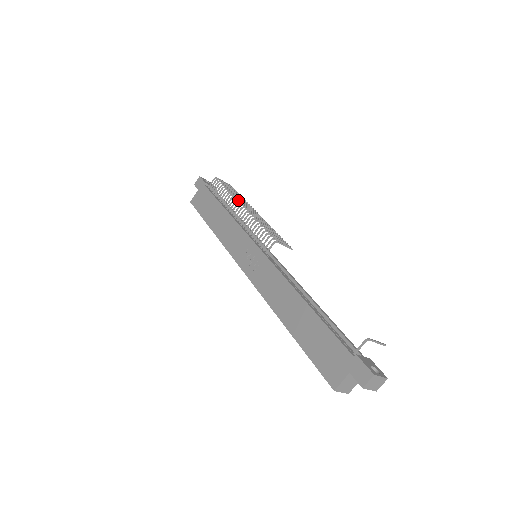
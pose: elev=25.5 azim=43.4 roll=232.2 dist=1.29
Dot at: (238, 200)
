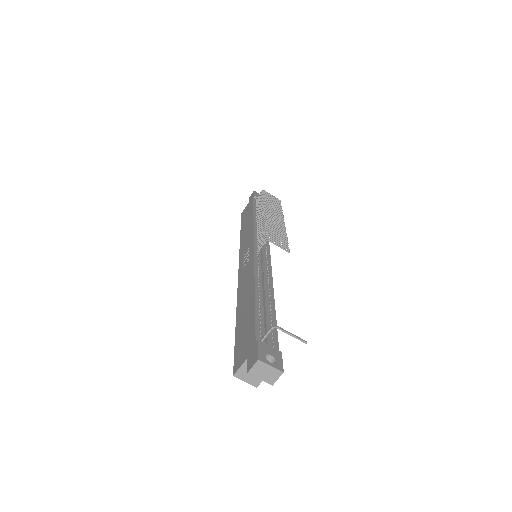
Dot at: (265, 207)
